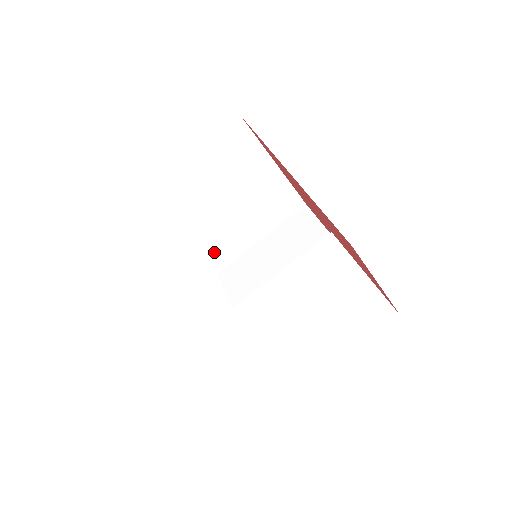
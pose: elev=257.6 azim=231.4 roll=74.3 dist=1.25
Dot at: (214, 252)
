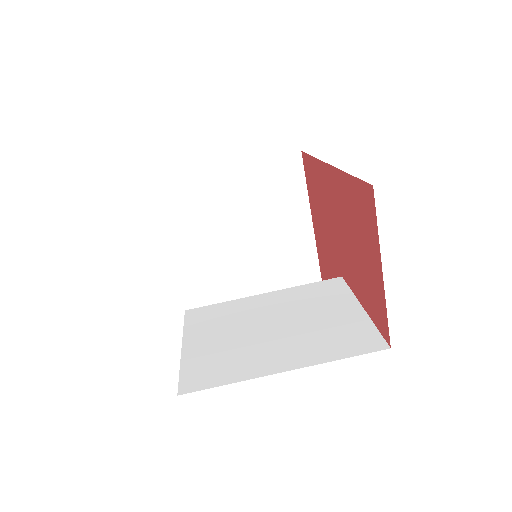
Dot at: (211, 279)
